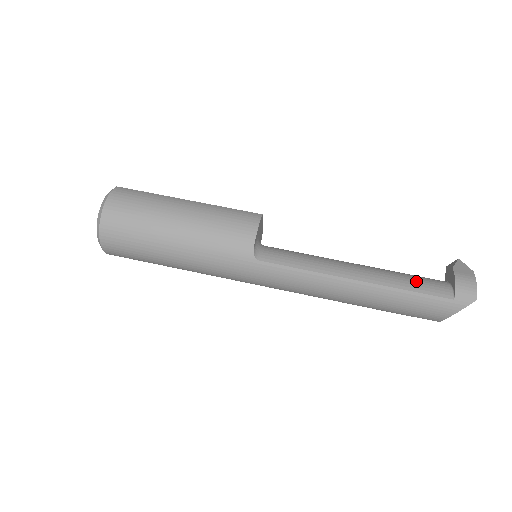
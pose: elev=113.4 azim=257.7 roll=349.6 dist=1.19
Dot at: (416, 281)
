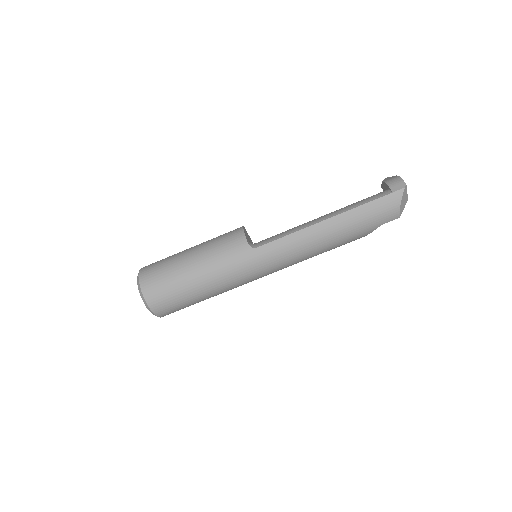
Dot at: (363, 200)
